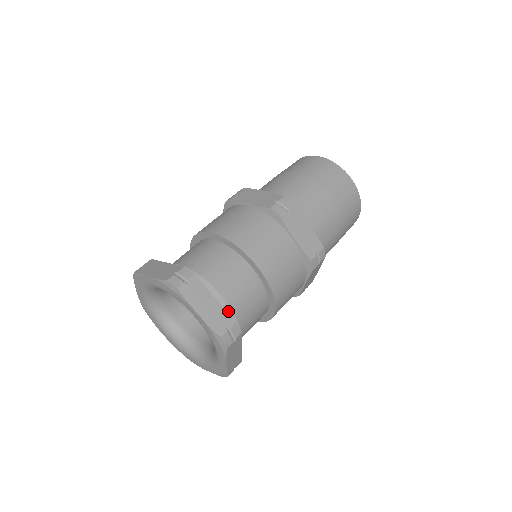
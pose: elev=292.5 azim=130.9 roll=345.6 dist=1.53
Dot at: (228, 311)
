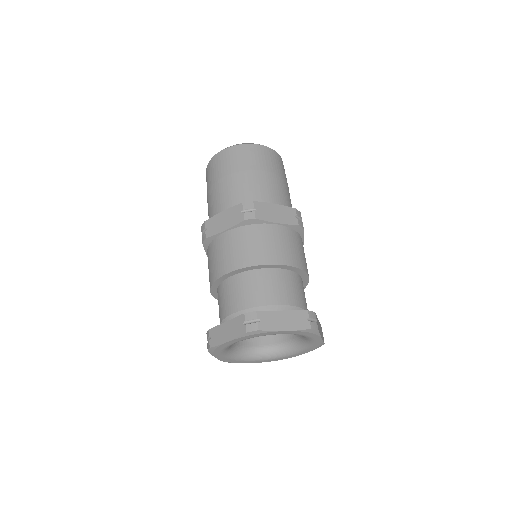
Dot at: (292, 309)
